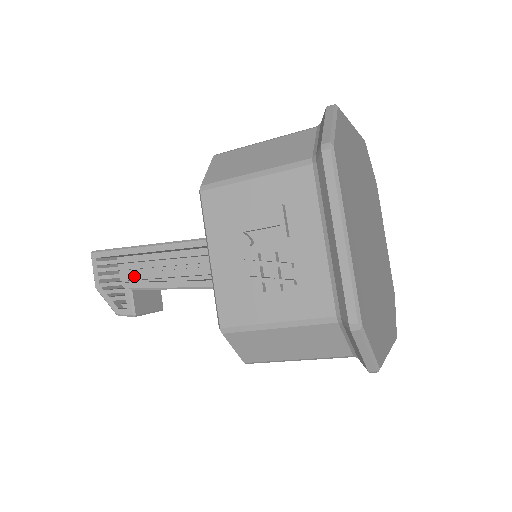
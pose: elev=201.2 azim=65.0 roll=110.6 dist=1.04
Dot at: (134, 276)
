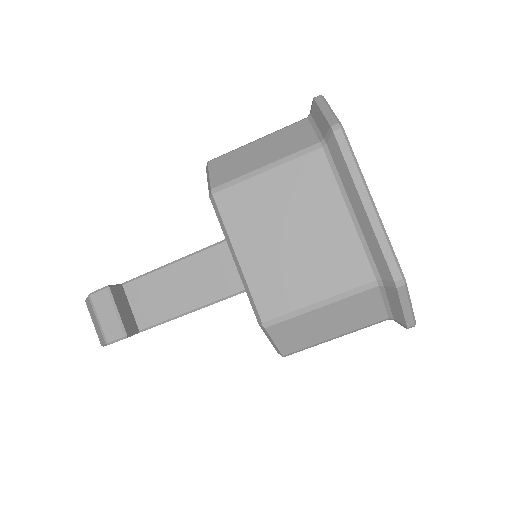
Dot at: occluded
